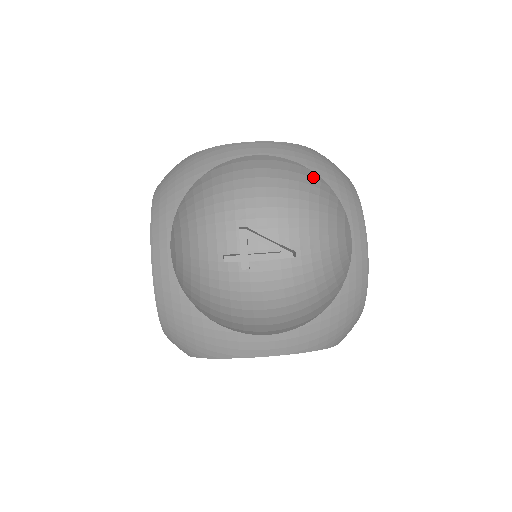
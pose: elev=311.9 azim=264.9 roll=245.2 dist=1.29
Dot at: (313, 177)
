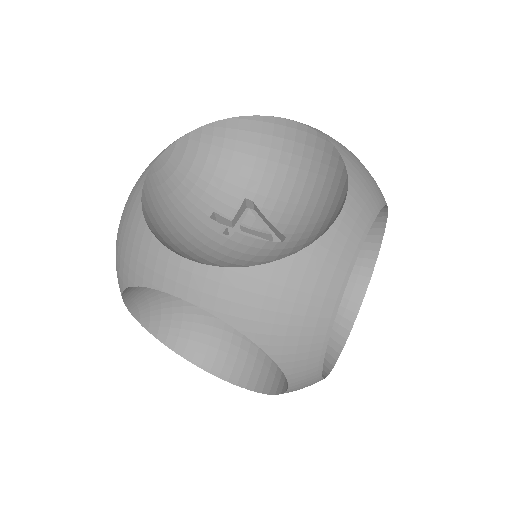
Dot at: (333, 154)
